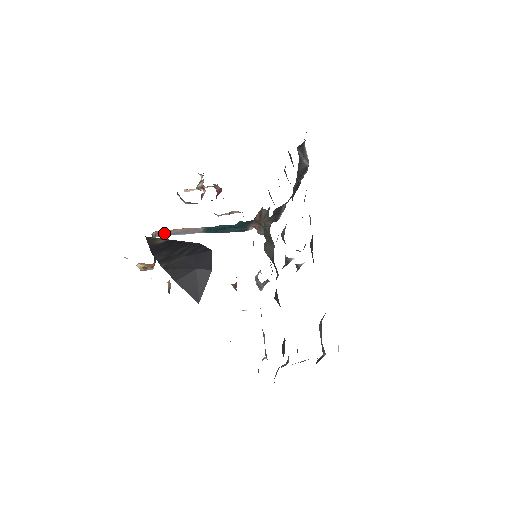
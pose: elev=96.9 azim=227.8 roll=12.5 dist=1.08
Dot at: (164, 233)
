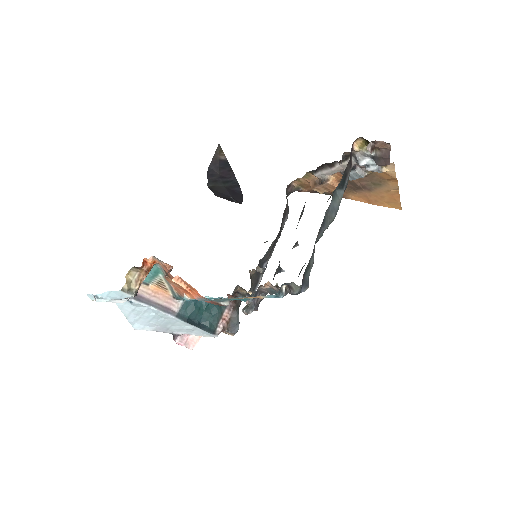
Dot at: (142, 298)
